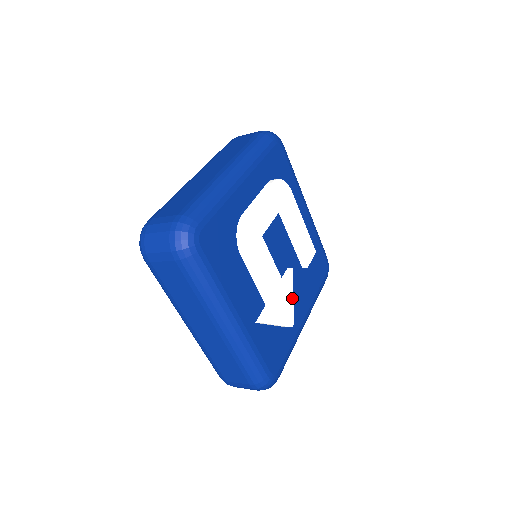
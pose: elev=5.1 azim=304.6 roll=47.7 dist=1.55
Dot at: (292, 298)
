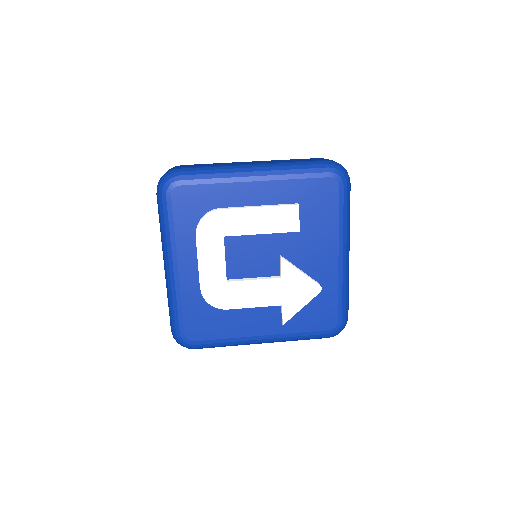
Dot at: (302, 274)
